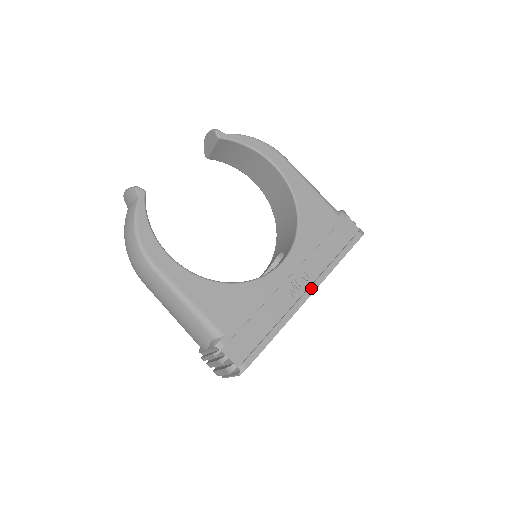
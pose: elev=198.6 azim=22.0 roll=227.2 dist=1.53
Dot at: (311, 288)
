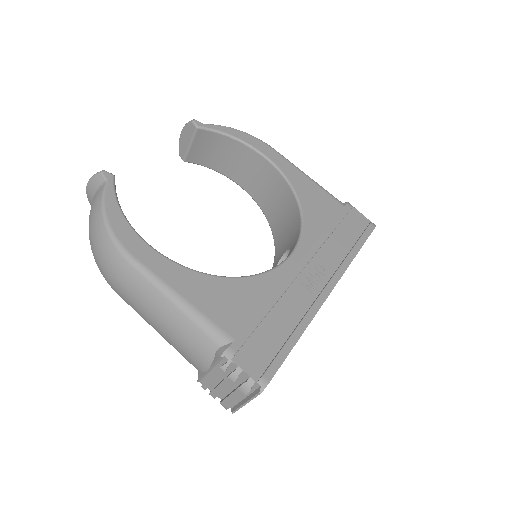
Dot at: (331, 282)
